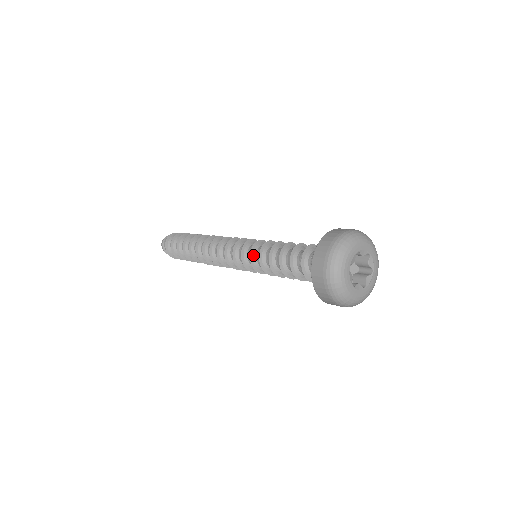
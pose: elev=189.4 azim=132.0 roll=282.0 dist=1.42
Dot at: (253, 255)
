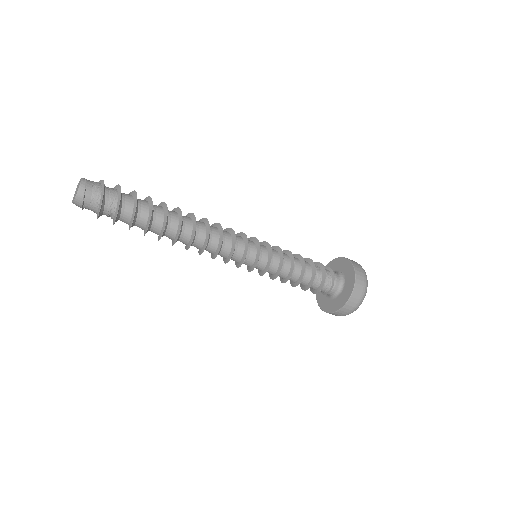
Dot at: (268, 269)
